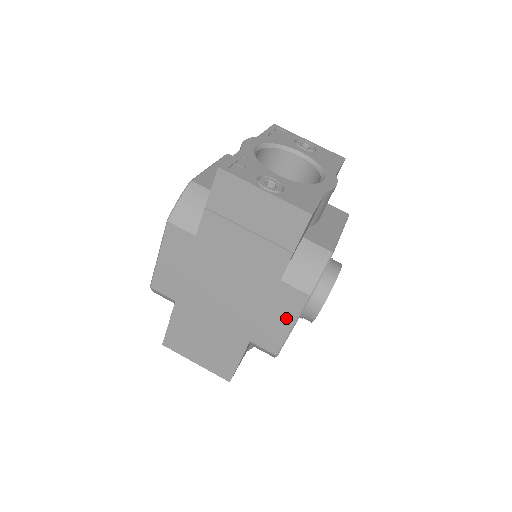
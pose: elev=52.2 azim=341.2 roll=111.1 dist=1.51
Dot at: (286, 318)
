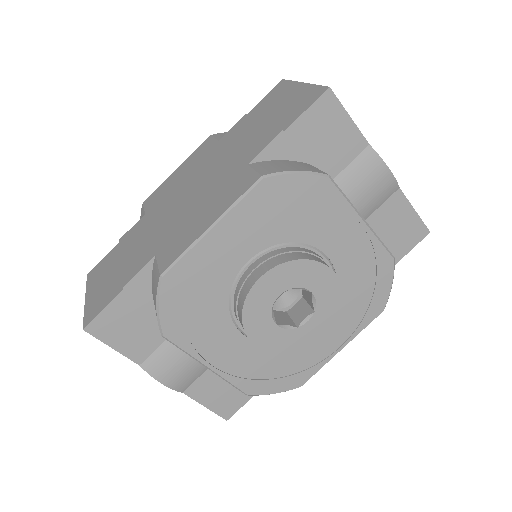
Dot at: (215, 213)
